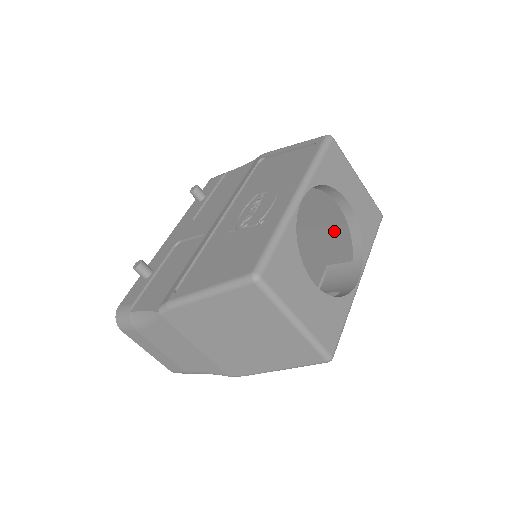
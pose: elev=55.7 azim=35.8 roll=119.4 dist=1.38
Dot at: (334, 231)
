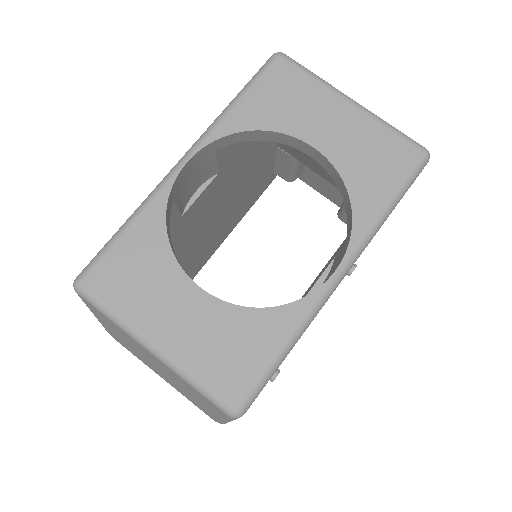
Dot at: occluded
